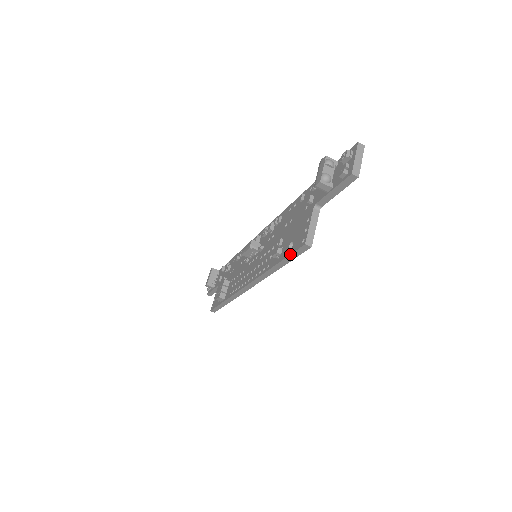
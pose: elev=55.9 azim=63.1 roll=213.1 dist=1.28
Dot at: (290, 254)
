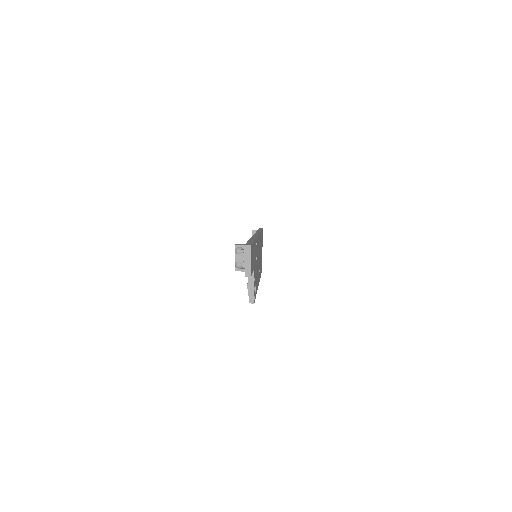
Dot at: occluded
